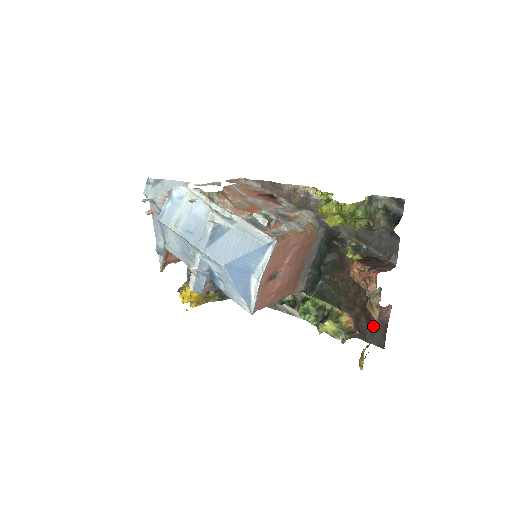
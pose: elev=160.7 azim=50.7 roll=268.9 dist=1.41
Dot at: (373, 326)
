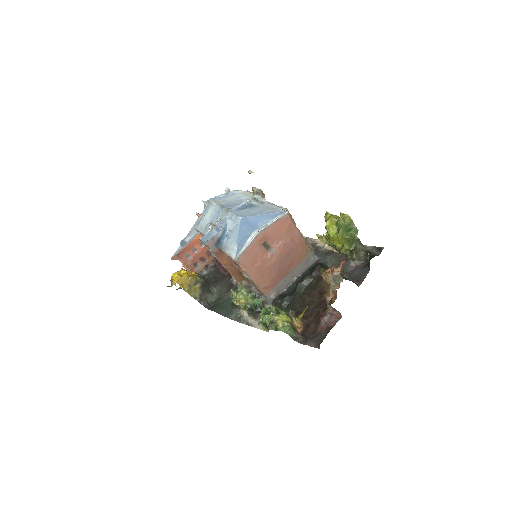
Dot at: (318, 331)
